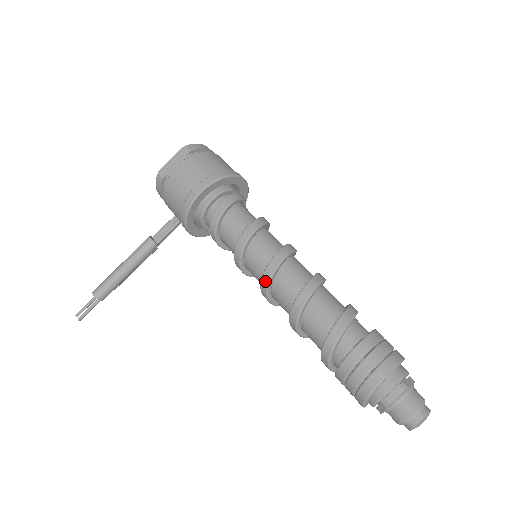
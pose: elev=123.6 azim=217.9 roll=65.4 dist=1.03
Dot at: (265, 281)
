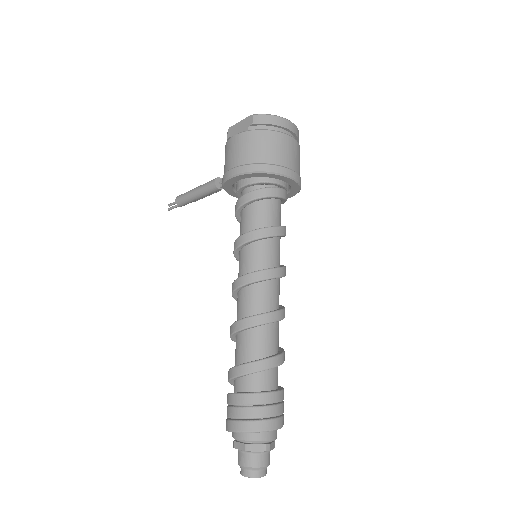
Dot at: (232, 289)
